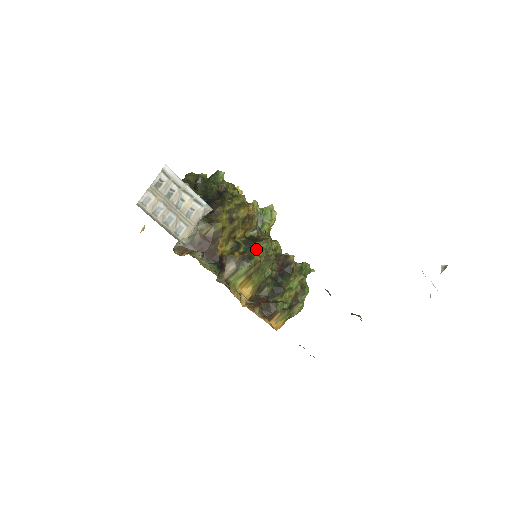
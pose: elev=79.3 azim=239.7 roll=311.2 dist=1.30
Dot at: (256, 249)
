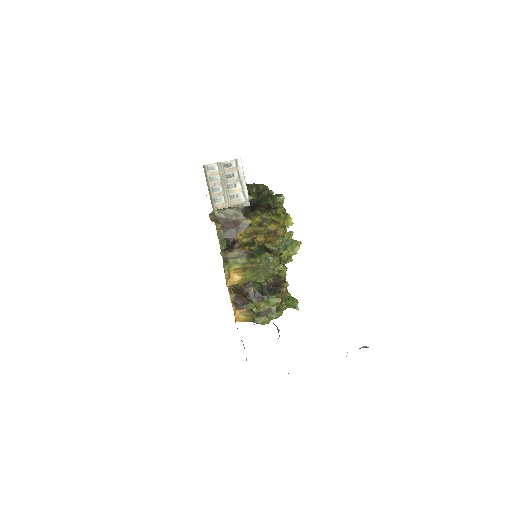
Dot at: (263, 255)
